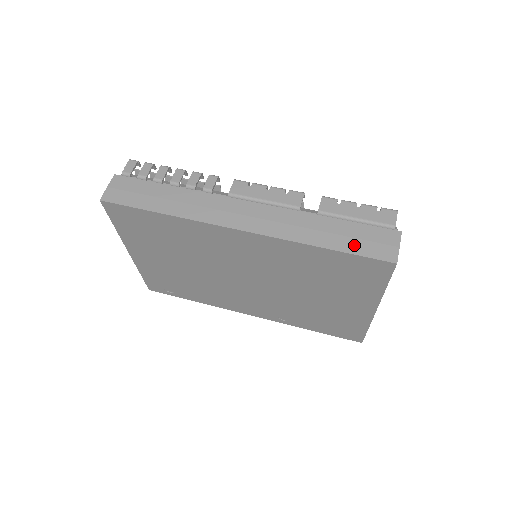
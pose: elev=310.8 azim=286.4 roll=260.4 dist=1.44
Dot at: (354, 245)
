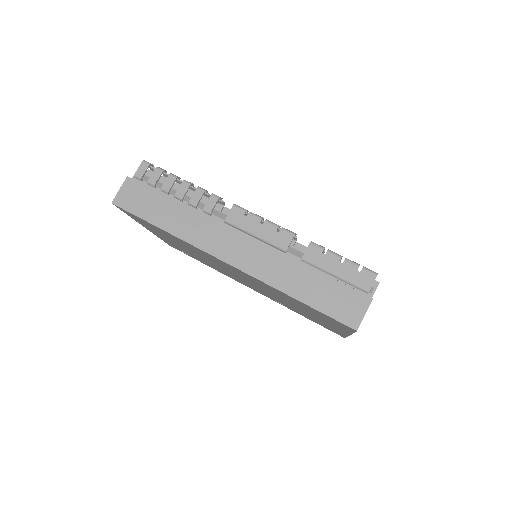
Dot at: (324, 303)
